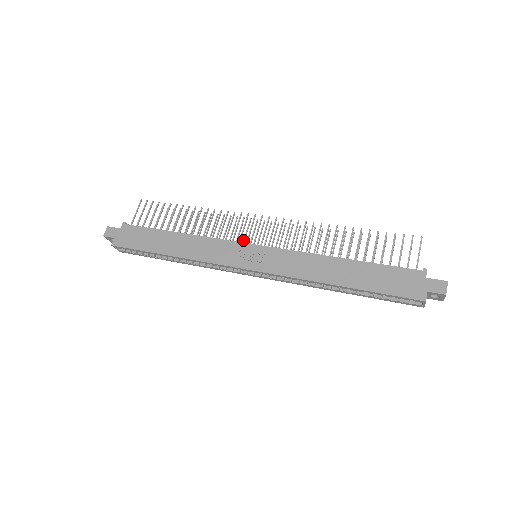
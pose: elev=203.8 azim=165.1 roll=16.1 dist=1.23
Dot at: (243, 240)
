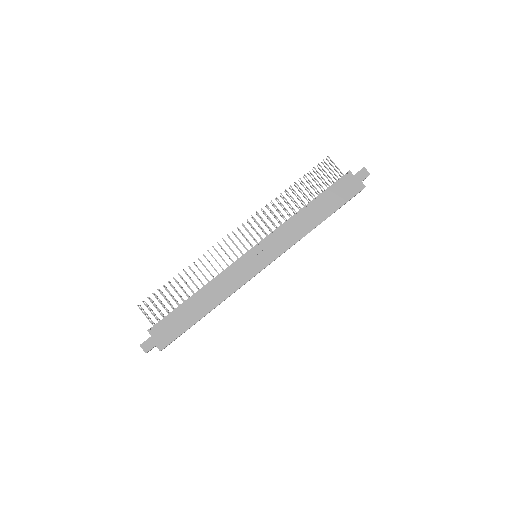
Dot at: occluded
